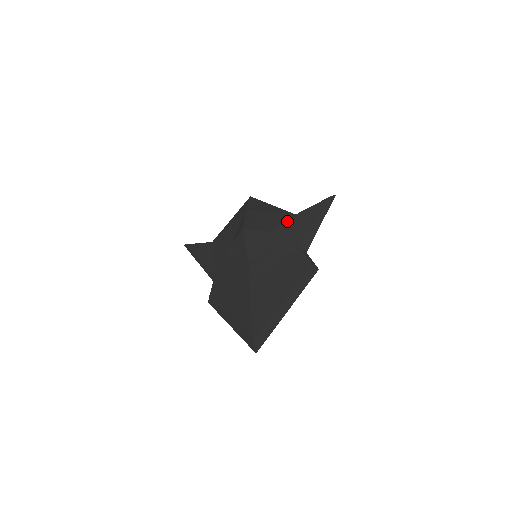
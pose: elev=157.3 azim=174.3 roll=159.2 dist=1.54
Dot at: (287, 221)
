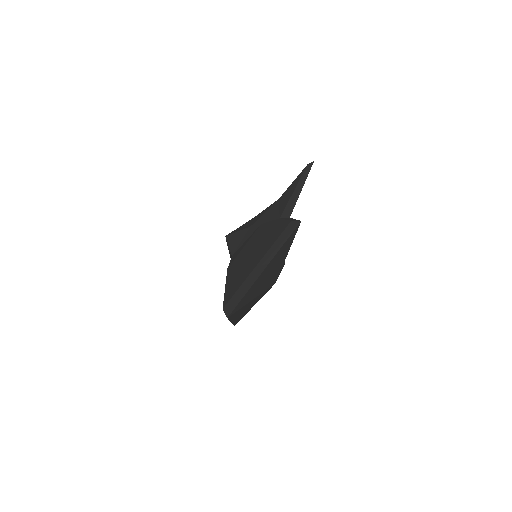
Dot at: (270, 208)
